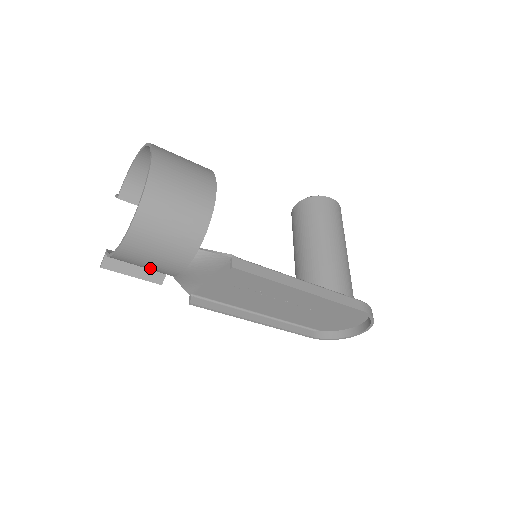
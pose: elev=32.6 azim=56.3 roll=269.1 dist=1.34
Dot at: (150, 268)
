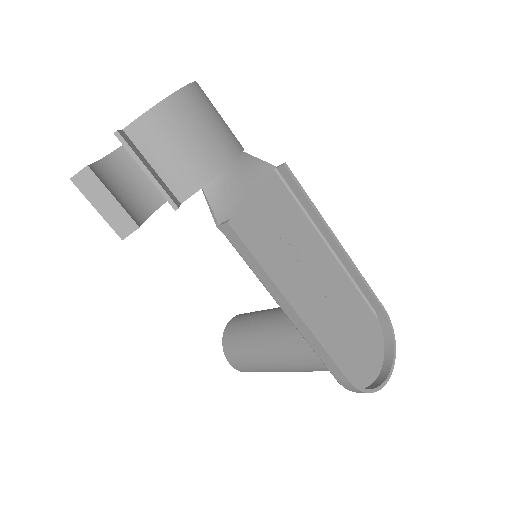
Dot at: (188, 152)
